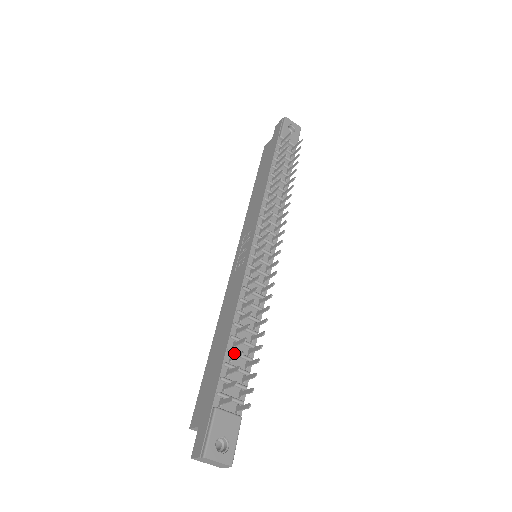
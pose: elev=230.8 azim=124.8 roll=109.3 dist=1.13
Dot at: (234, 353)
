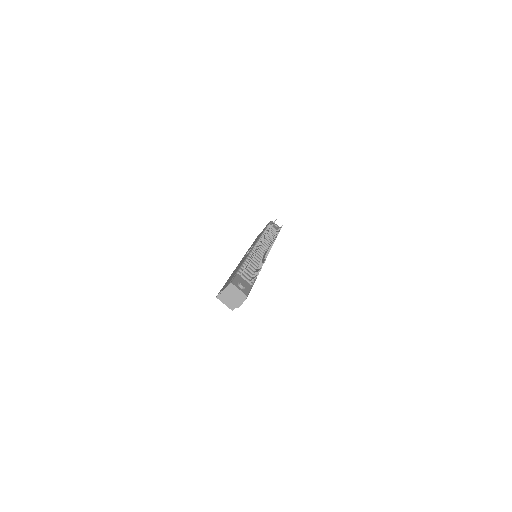
Dot at: occluded
